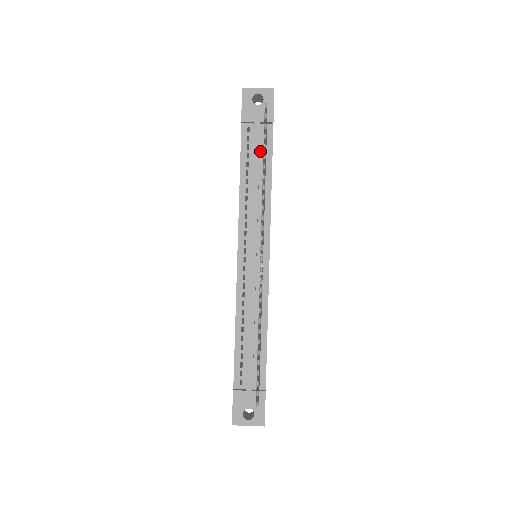
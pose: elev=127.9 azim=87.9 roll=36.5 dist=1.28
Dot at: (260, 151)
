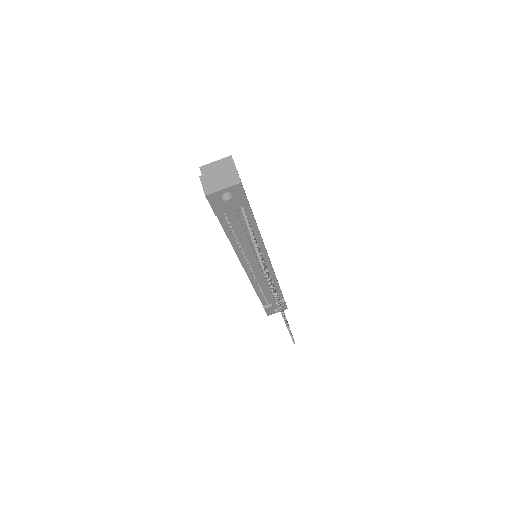
Dot at: (241, 220)
